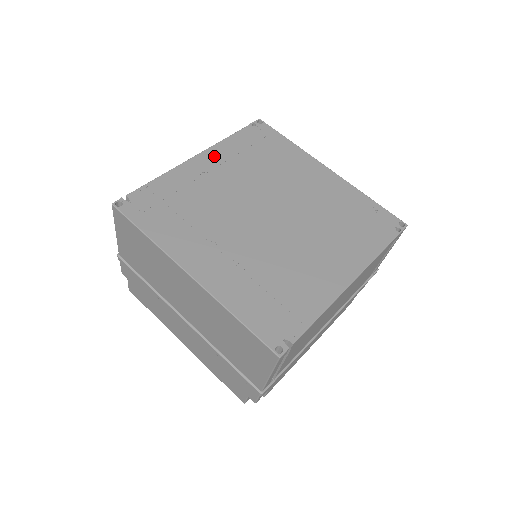
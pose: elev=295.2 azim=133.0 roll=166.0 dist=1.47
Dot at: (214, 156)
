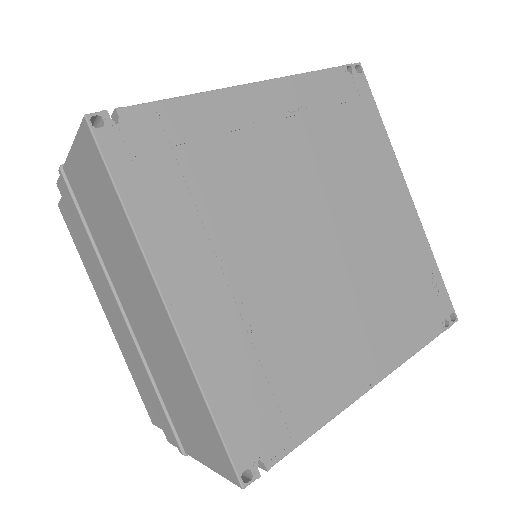
Dot at: (278, 98)
